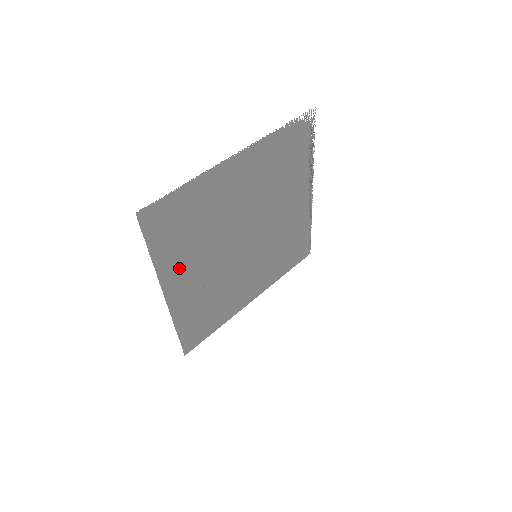
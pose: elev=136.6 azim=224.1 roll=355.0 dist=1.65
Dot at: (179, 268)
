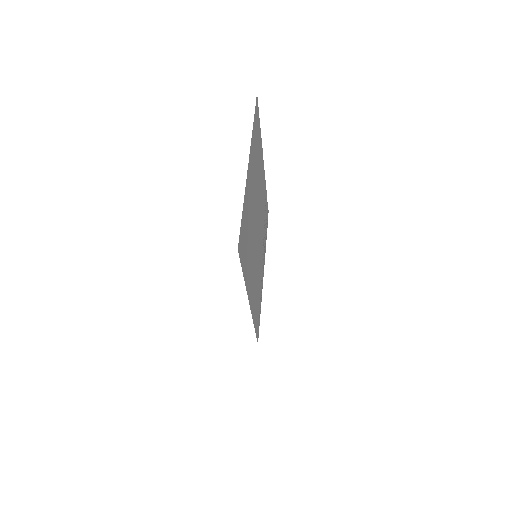
Dot at: (252, 161)
